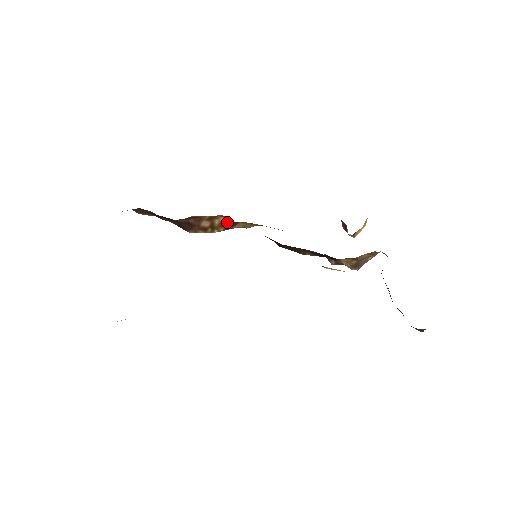
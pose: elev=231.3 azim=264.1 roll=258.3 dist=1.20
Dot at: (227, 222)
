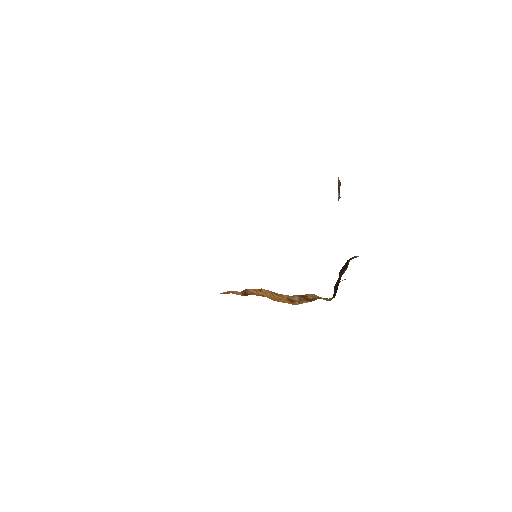
Dot at: occluded
